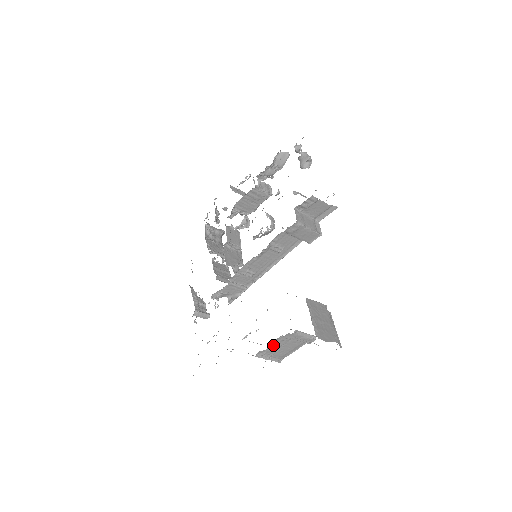
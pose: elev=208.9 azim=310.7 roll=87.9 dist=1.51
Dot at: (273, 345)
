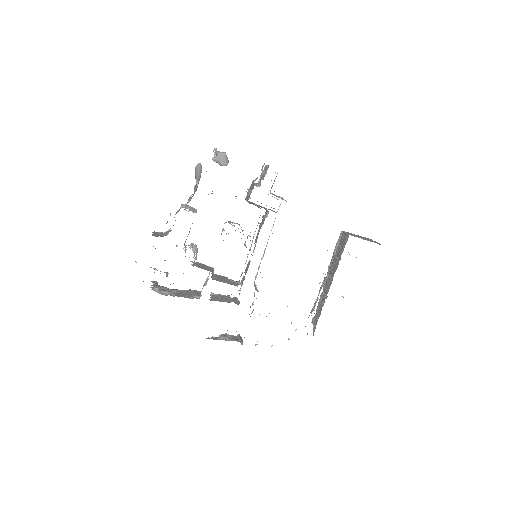
Dot at: occluded
